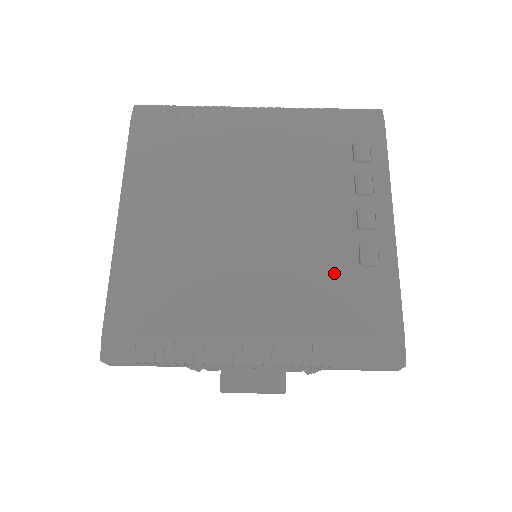
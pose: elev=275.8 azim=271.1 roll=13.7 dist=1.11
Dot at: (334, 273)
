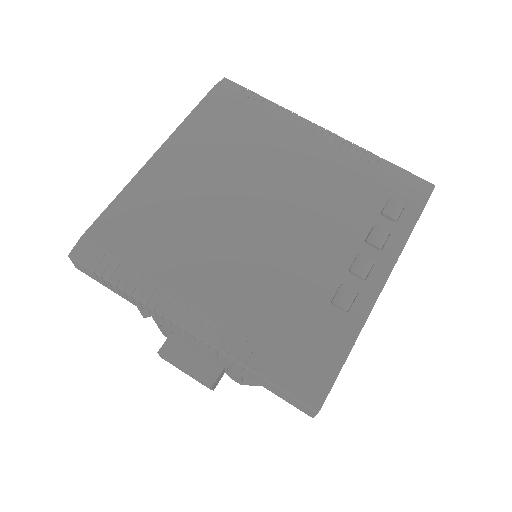
Dot at: (303, 295)
